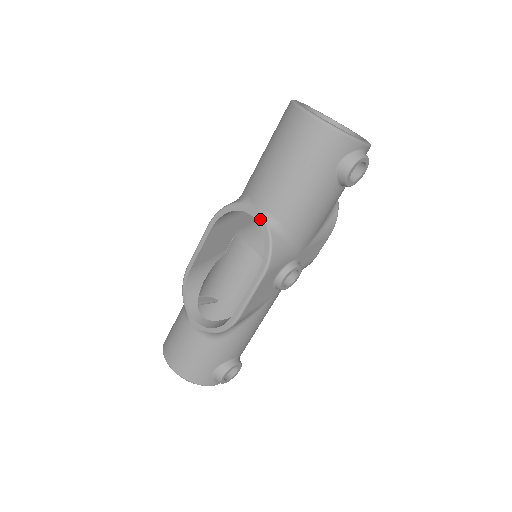
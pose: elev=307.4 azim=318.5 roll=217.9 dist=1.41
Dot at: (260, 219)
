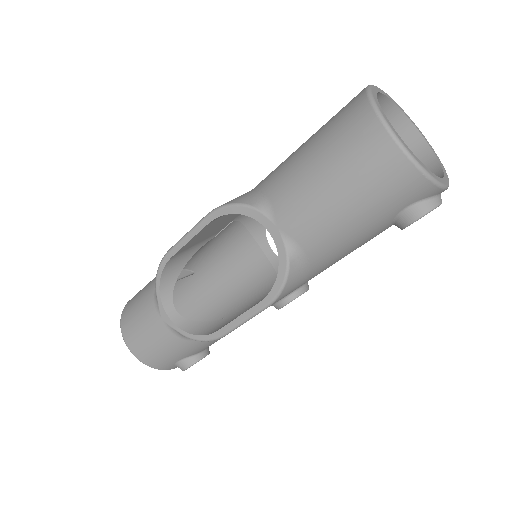
Dot at: (280, 243)
